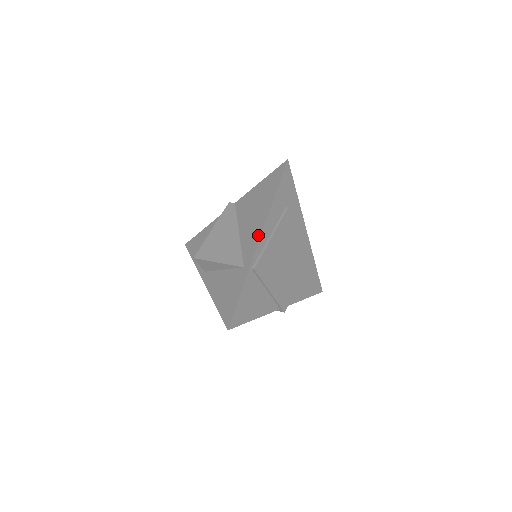
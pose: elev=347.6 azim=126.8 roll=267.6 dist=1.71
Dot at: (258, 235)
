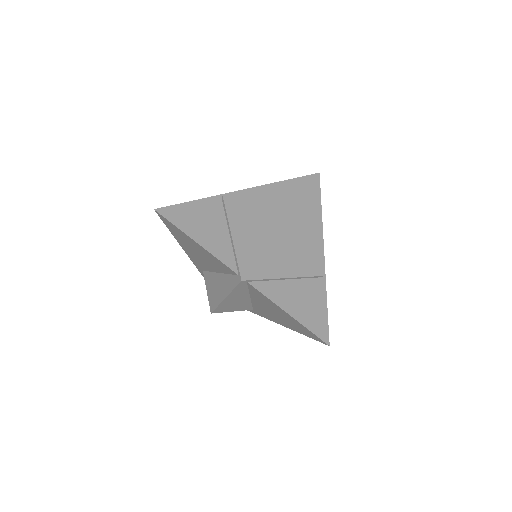
Dot at: occluded
